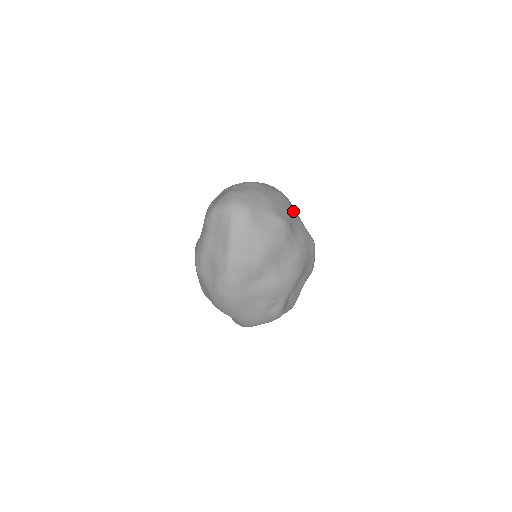
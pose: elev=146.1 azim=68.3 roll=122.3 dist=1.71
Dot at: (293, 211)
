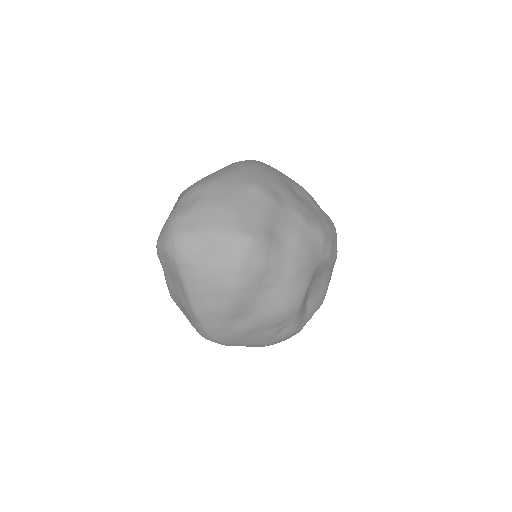
Dot at: (277, 203)
